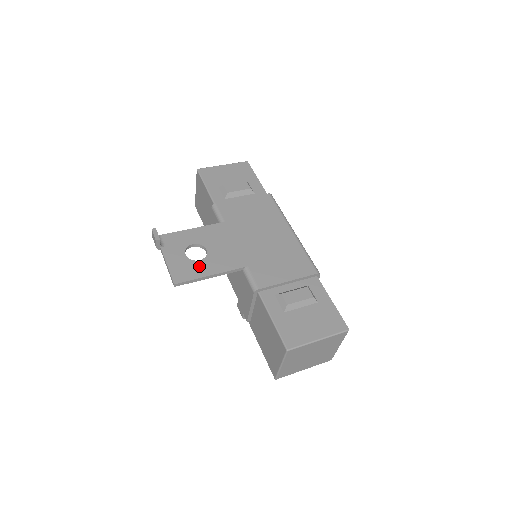
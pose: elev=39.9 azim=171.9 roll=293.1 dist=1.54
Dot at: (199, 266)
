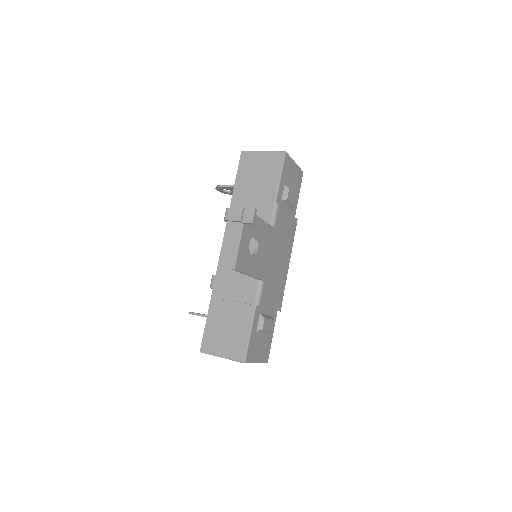
Dot at: (250, 262)
